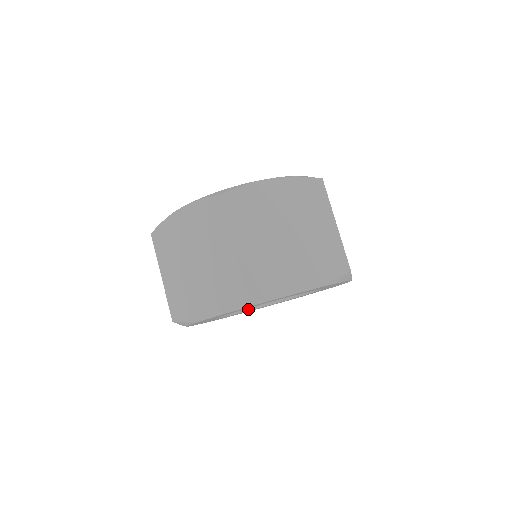
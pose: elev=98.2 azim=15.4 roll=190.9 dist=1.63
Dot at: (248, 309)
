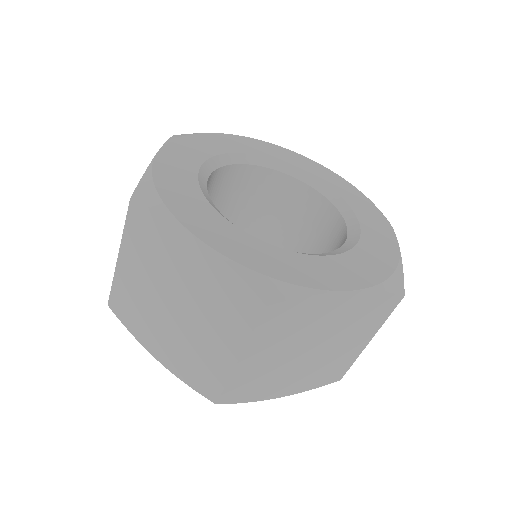
Dot at: occluded
